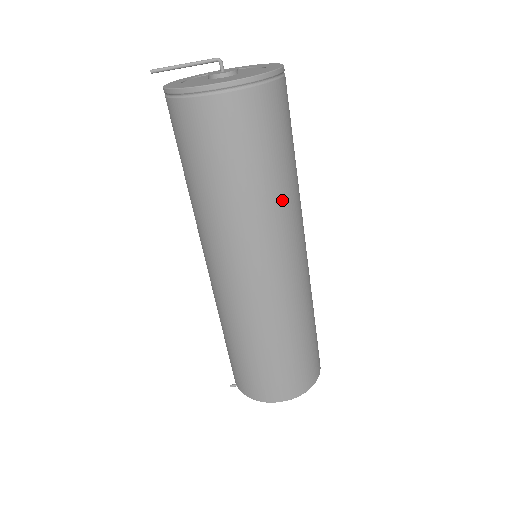
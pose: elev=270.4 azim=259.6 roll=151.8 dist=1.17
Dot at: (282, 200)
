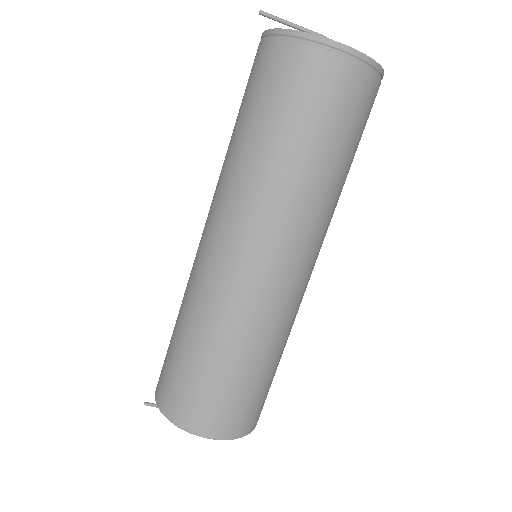
Dot at: (328, 197)
